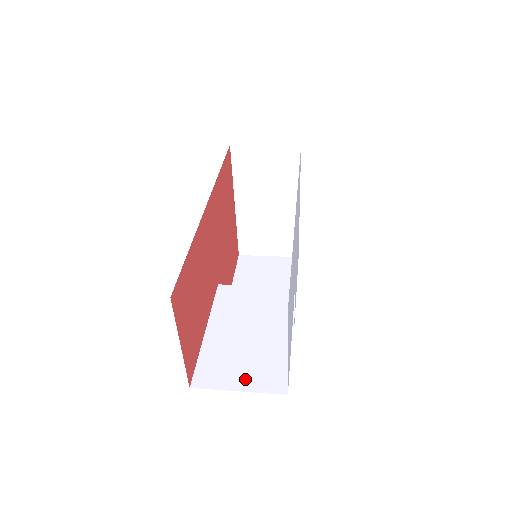
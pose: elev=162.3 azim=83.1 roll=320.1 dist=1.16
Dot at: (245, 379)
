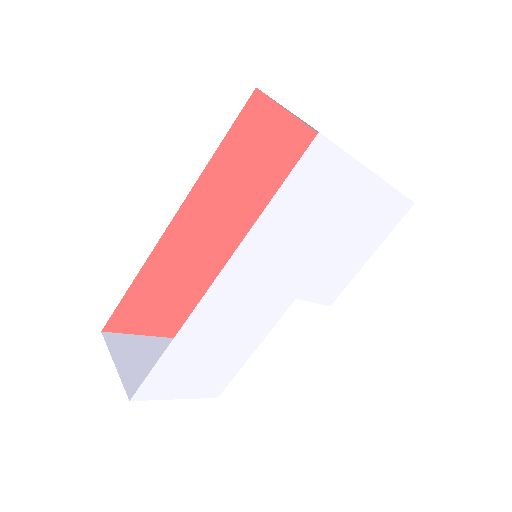
Dot at: occluded
